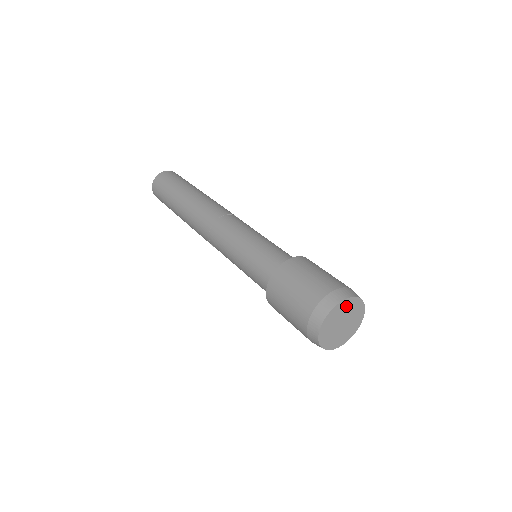
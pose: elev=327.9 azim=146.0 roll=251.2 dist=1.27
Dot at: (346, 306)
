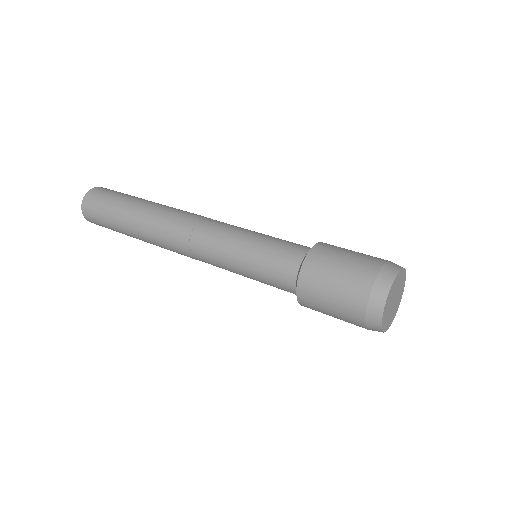
Dot at: (393, 287)
